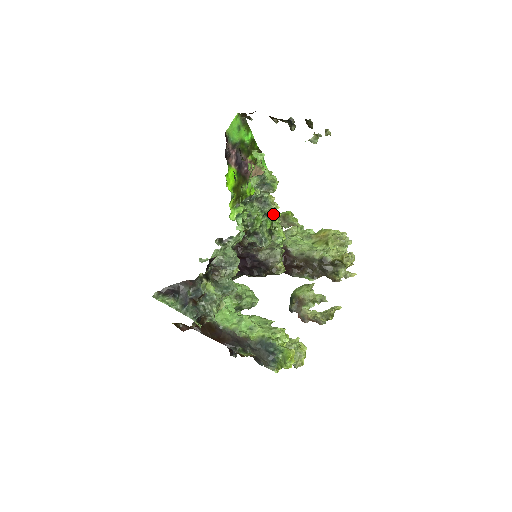
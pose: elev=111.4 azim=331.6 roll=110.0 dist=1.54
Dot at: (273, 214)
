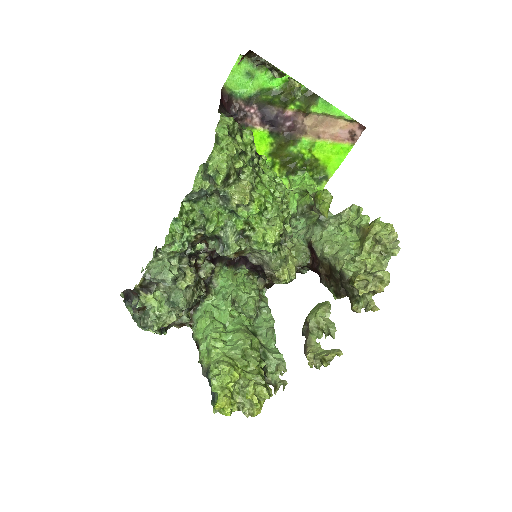
Dot at: (245, 210)
